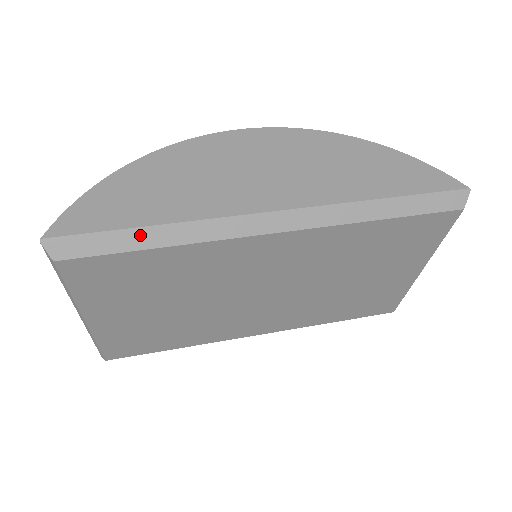
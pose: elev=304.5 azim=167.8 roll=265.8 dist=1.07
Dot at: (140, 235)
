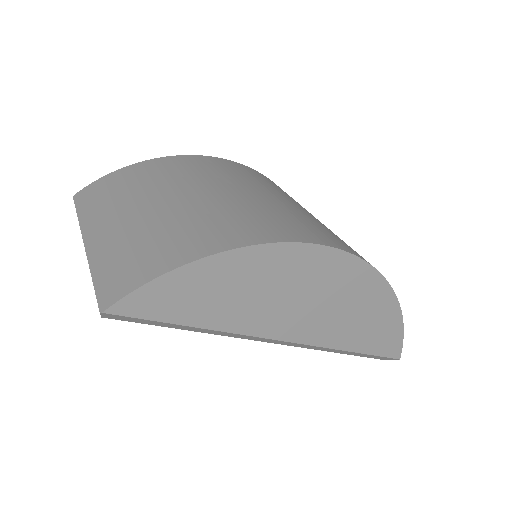
Dot at: (184, 327)
